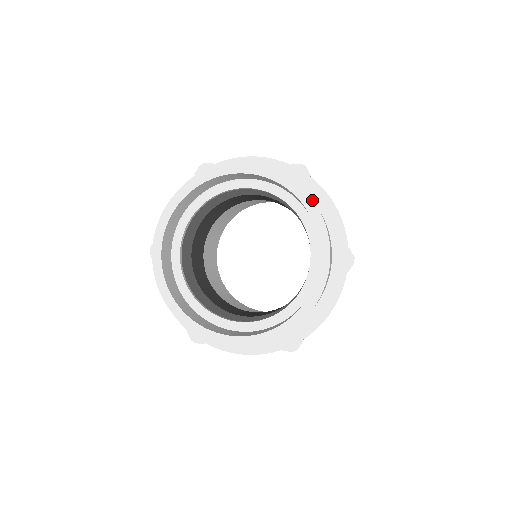
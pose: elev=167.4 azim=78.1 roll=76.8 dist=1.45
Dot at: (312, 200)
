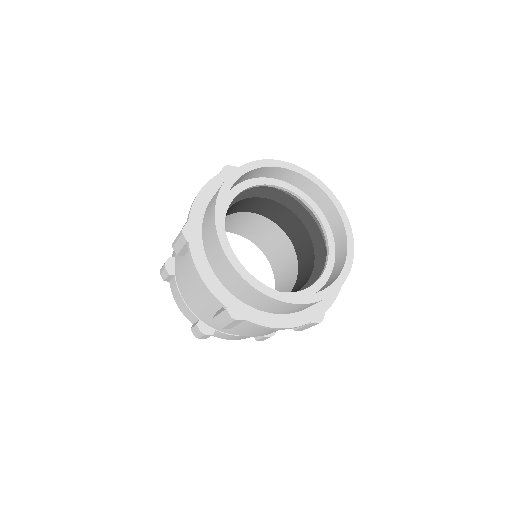
Dot at: (334, 195)
